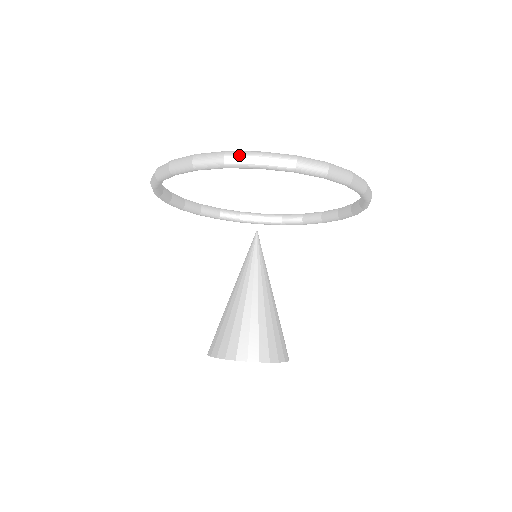
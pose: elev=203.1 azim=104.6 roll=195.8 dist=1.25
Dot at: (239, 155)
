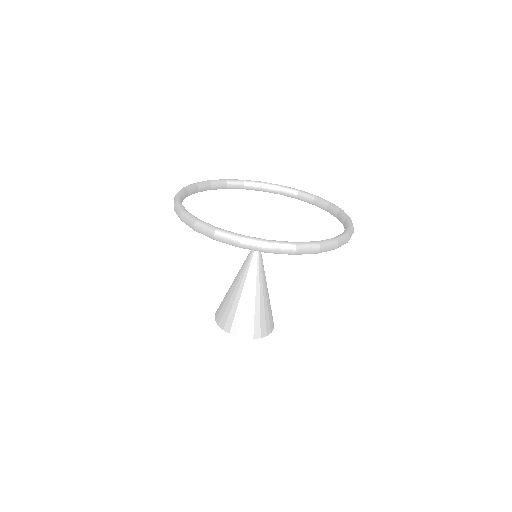
Dot at: (306, 248)
